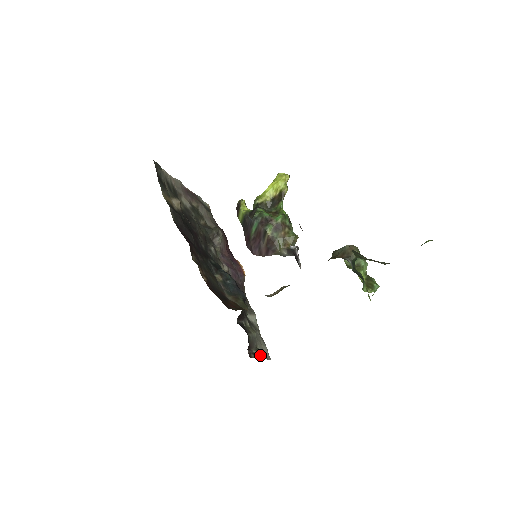
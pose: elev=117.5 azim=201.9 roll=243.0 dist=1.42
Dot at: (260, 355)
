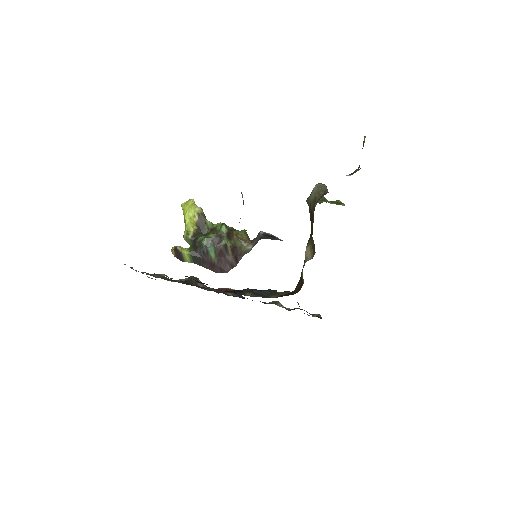
Dot at: (319, 315)
